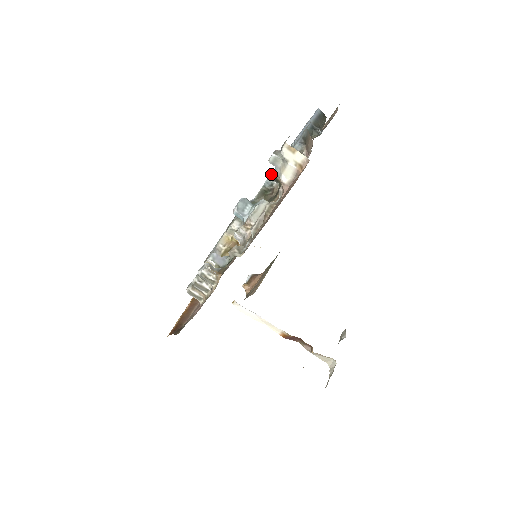
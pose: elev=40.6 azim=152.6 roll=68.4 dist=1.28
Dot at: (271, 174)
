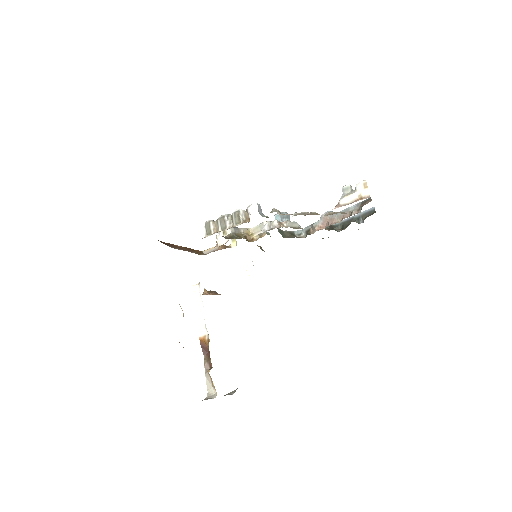
Dot at: (308, 226)
